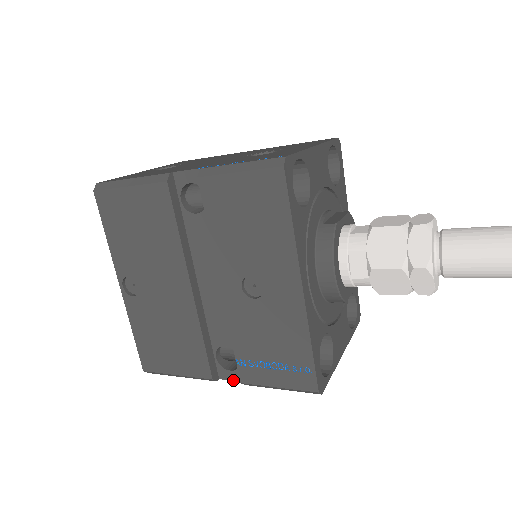
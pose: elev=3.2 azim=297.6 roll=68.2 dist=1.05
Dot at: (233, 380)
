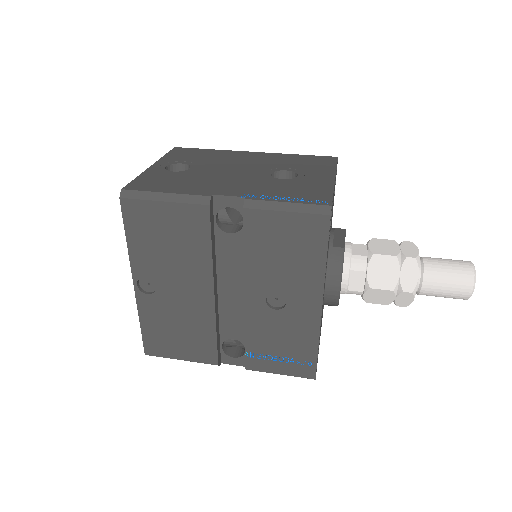
Dot at: occluded
